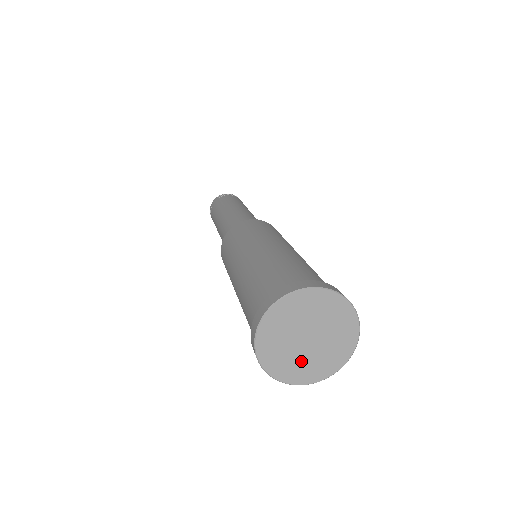
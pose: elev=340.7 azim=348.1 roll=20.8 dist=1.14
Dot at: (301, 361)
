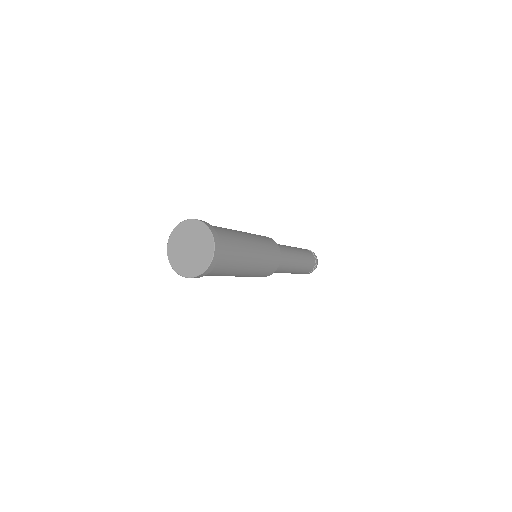
Dot at: (191, 262)
